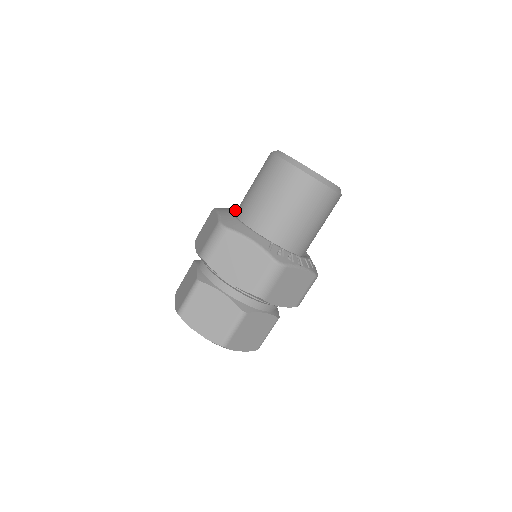
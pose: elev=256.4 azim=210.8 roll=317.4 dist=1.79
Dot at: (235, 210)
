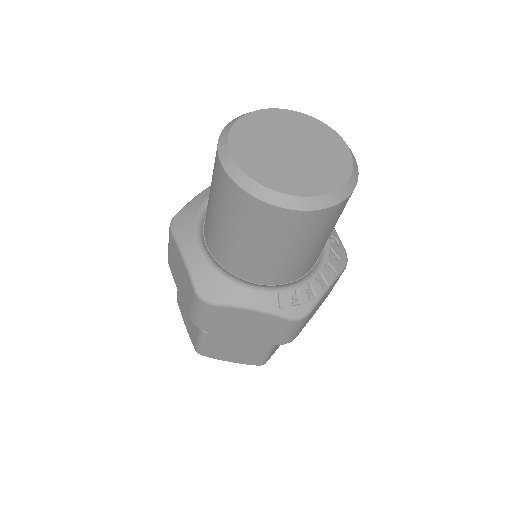
Dot at: (200, 217)
